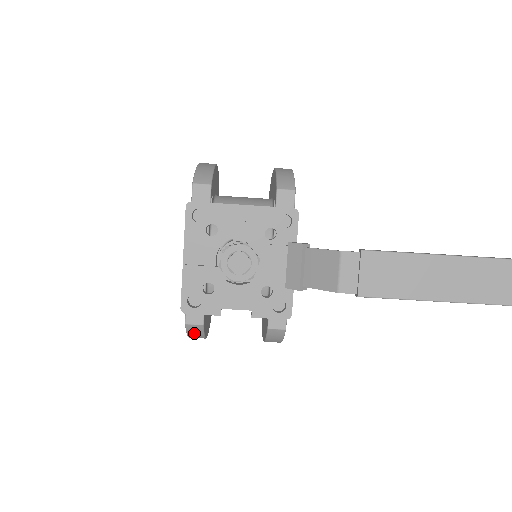
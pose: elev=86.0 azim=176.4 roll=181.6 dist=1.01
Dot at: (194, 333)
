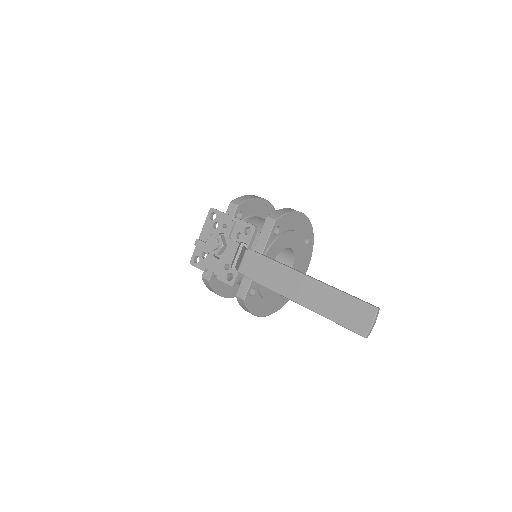
Dot at: (208, 286)
